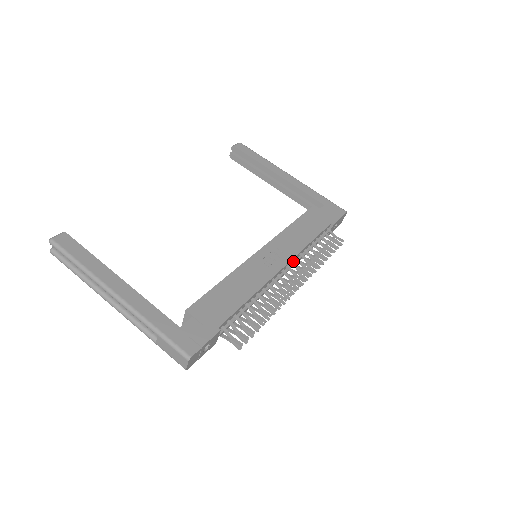
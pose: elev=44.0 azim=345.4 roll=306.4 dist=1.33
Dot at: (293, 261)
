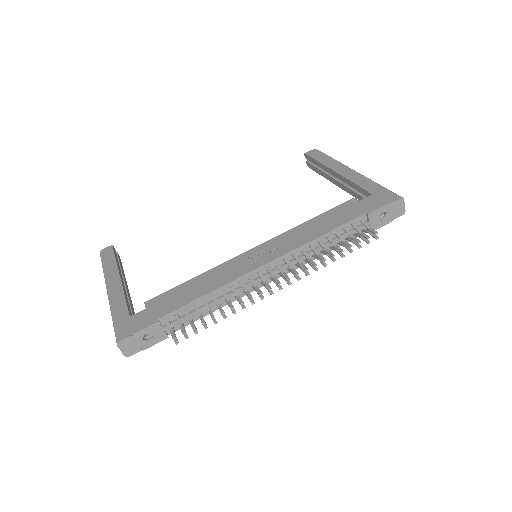
Dot at: (292, 259)
